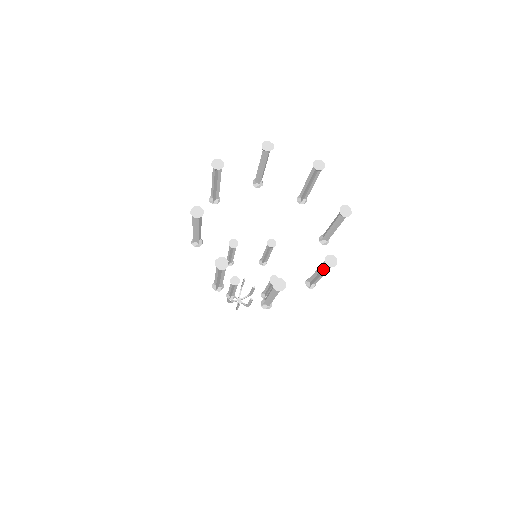
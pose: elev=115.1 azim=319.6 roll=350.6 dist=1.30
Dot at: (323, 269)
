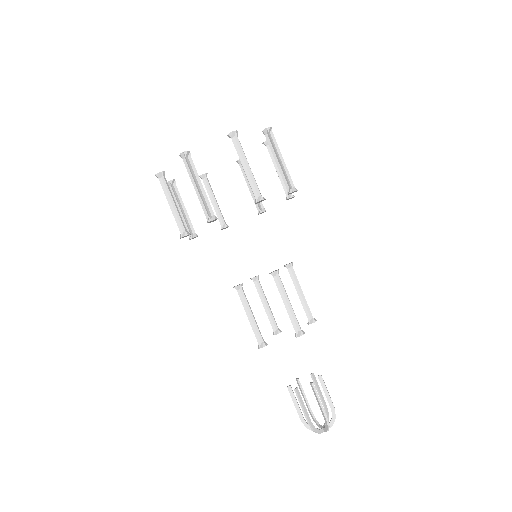
Dot at: (237, 151)
